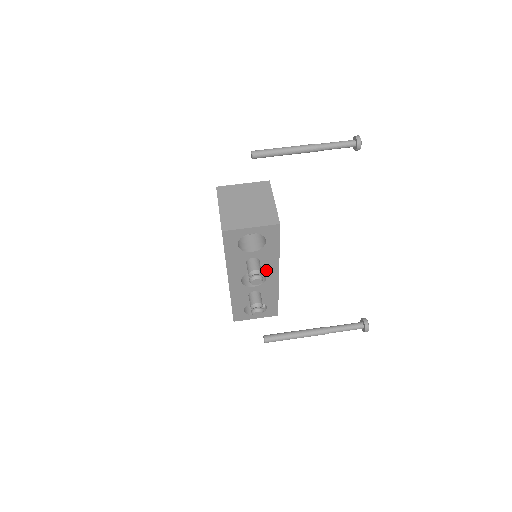
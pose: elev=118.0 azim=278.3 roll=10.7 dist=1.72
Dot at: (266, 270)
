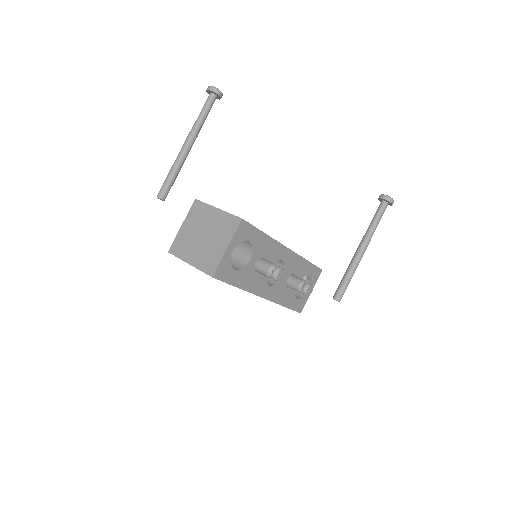
Dot at: (275, 257)
